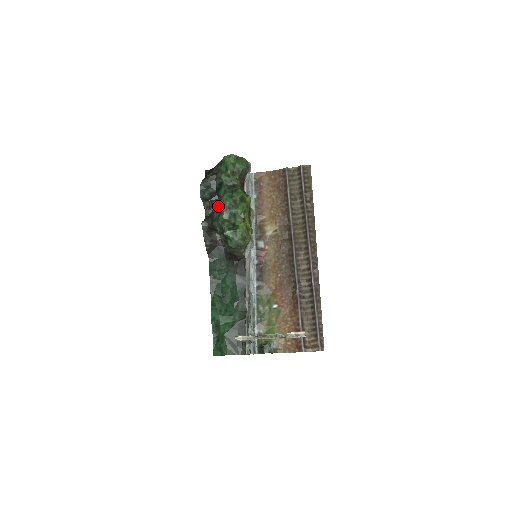
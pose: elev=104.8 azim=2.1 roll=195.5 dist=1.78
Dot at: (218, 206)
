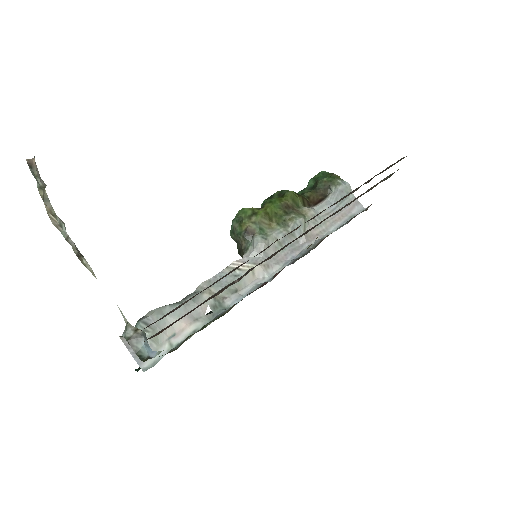
Dot at: occluded
